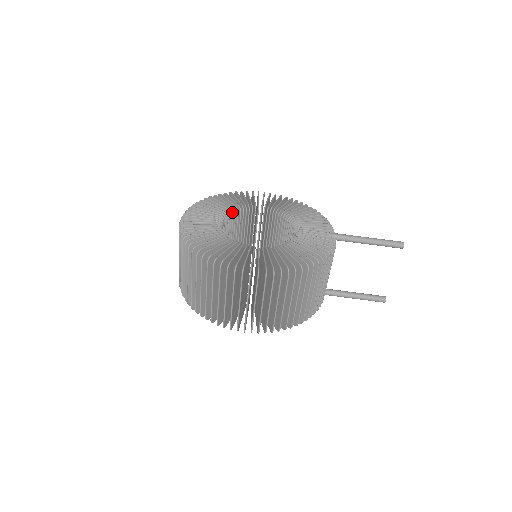
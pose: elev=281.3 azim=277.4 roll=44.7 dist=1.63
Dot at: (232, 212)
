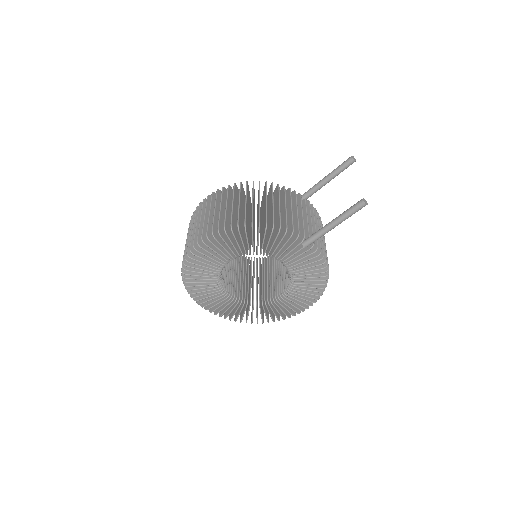
Dot at: (220, 283)
